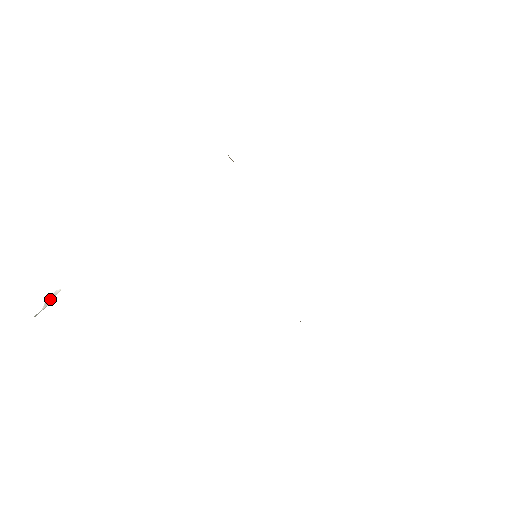
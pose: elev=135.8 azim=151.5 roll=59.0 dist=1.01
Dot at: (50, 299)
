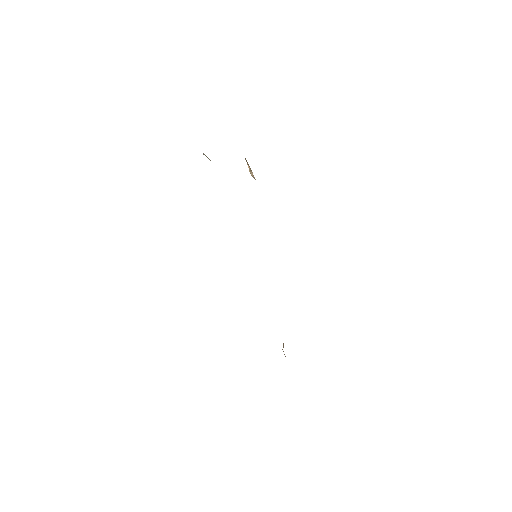
Dot at: occluded
